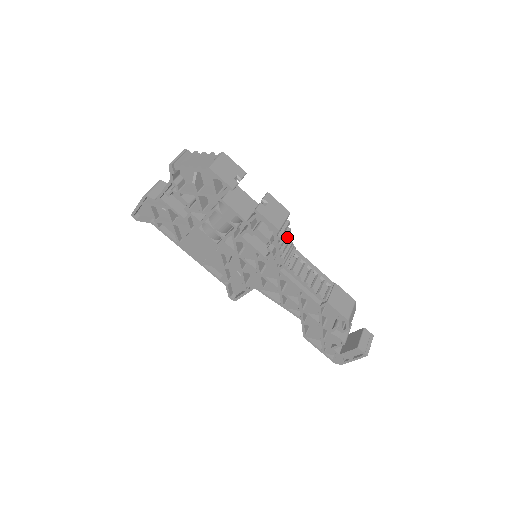
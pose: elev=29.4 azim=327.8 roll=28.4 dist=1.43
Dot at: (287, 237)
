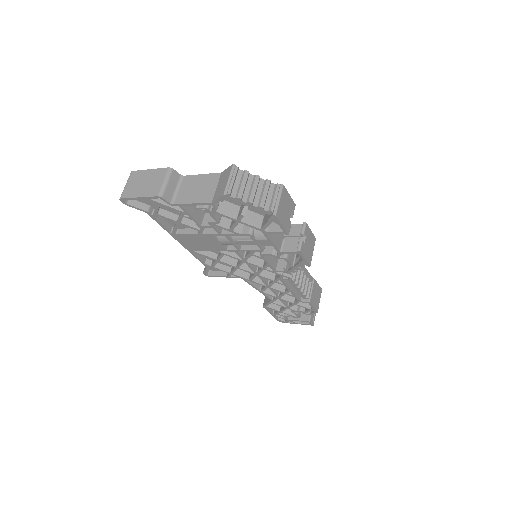
Dot at: occluded
